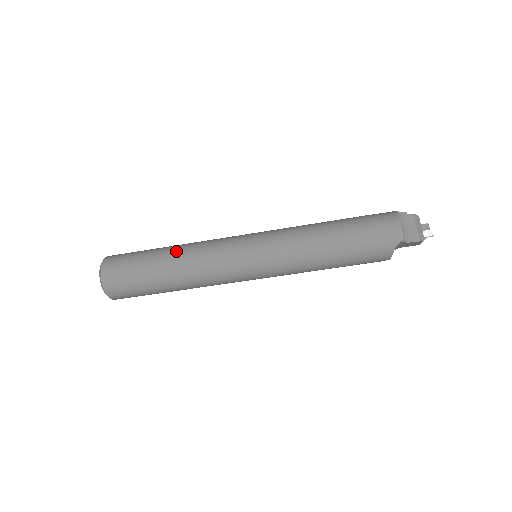
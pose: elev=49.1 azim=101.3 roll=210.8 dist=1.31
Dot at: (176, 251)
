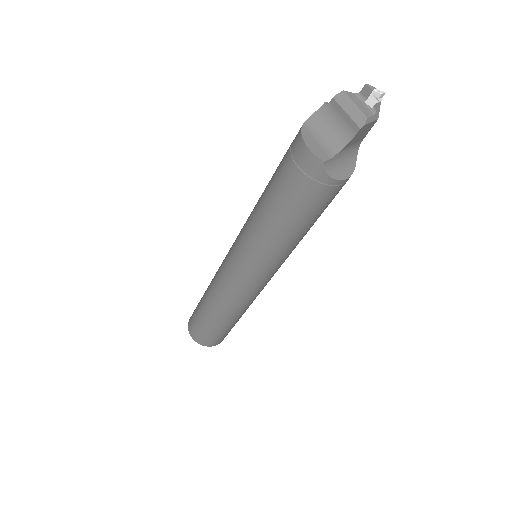
Dot at: (207, 295)
